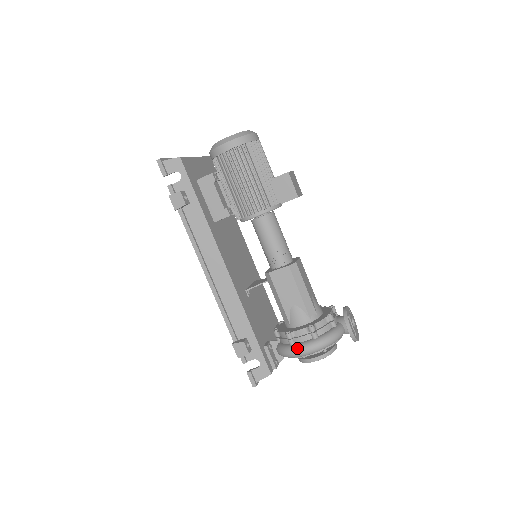
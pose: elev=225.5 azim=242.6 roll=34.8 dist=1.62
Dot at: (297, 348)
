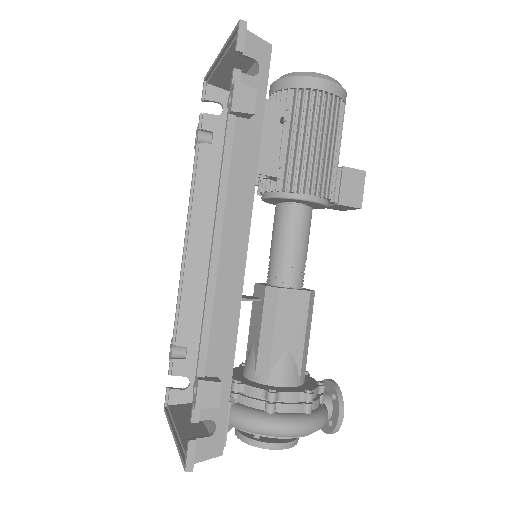
Dot at: (283, 421)
